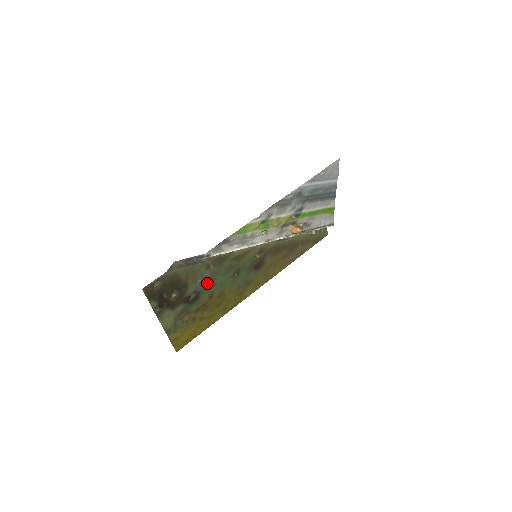
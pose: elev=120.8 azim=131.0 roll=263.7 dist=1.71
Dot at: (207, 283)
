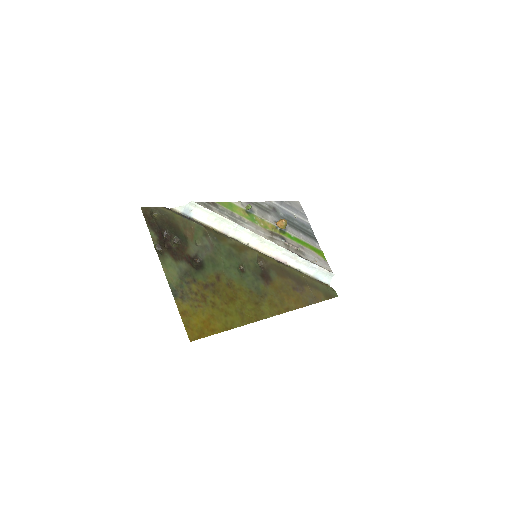
Dot at: (209, 256)
